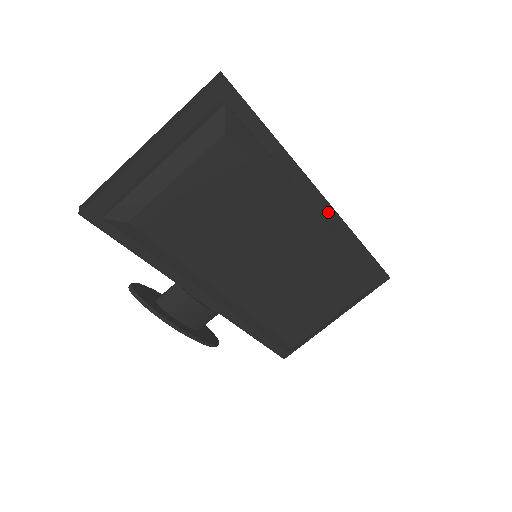
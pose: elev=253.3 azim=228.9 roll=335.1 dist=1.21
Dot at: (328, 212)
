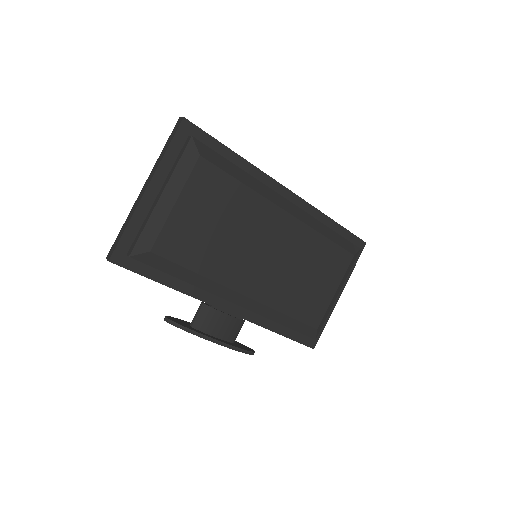
Dot at: (296, 201)
